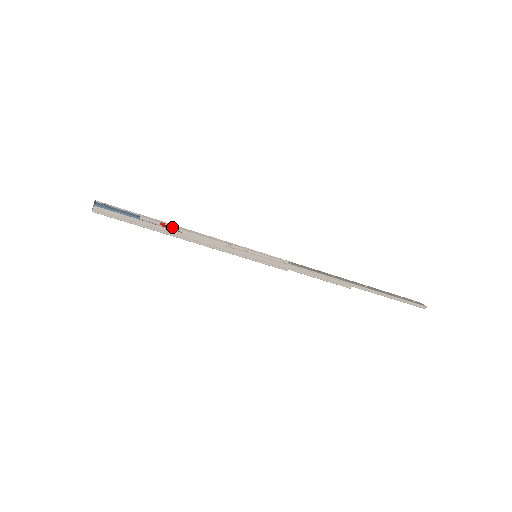
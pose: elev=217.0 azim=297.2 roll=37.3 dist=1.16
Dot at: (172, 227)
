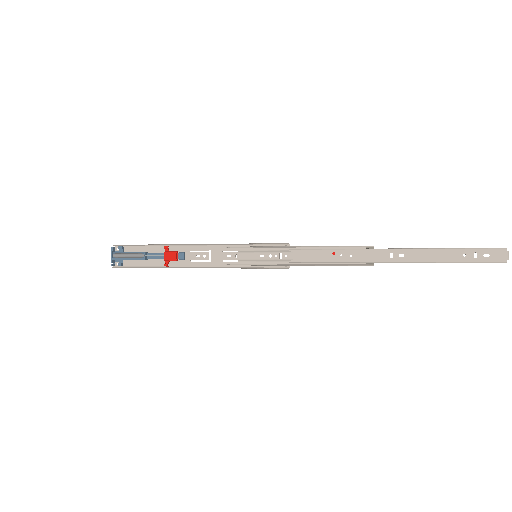
Dot at: (171, 260)
